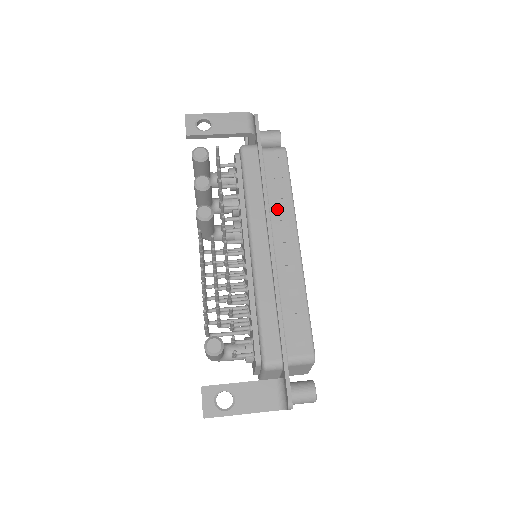
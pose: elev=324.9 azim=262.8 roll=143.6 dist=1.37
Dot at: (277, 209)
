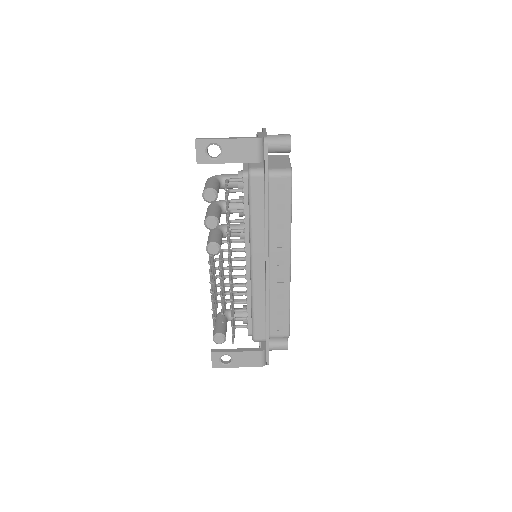
Dot at: (276, 233)
